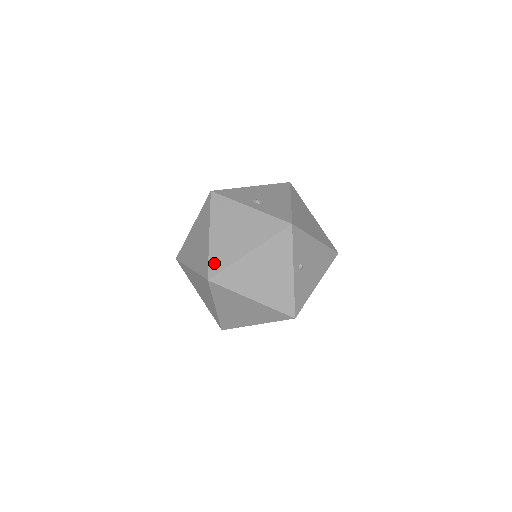
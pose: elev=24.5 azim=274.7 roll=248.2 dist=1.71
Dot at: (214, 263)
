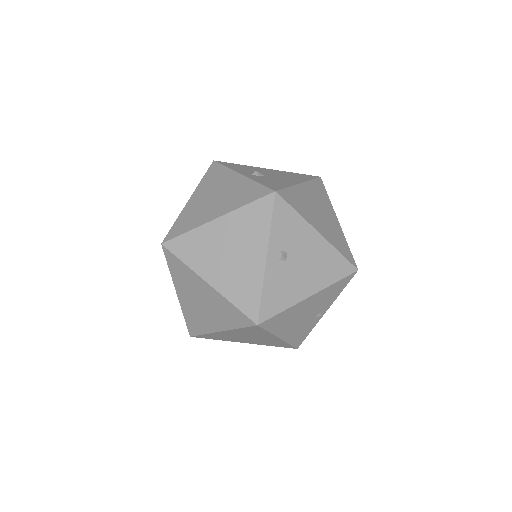
Dot at: (177, 227)
